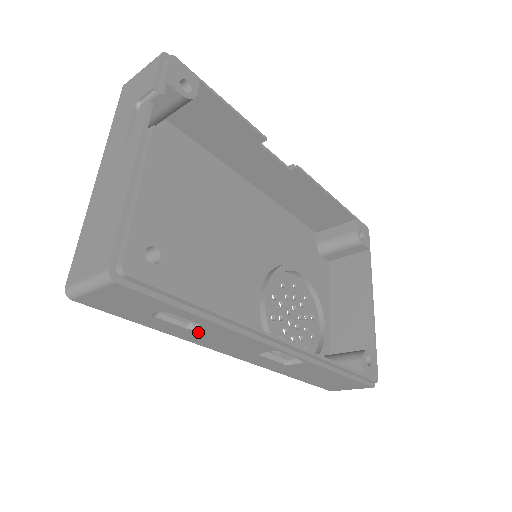
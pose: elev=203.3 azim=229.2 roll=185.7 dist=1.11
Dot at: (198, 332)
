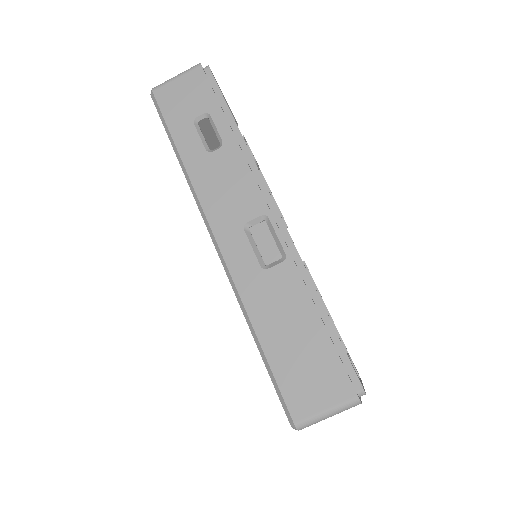
Dot at: (212, 159)
